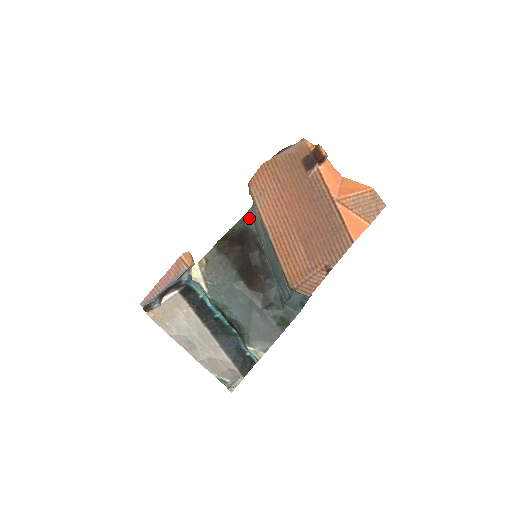
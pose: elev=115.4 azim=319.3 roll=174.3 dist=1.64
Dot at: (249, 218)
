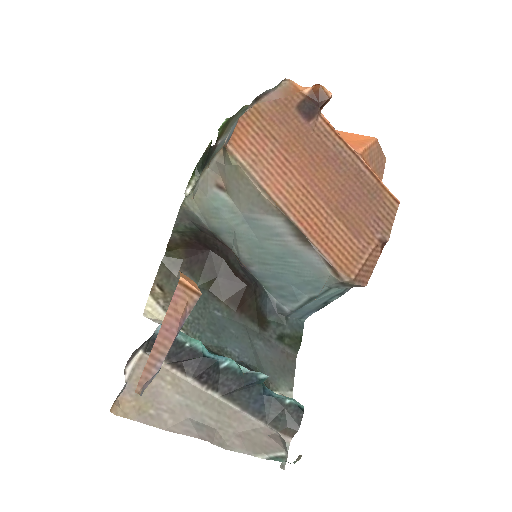
Dot at: (190, 211)
